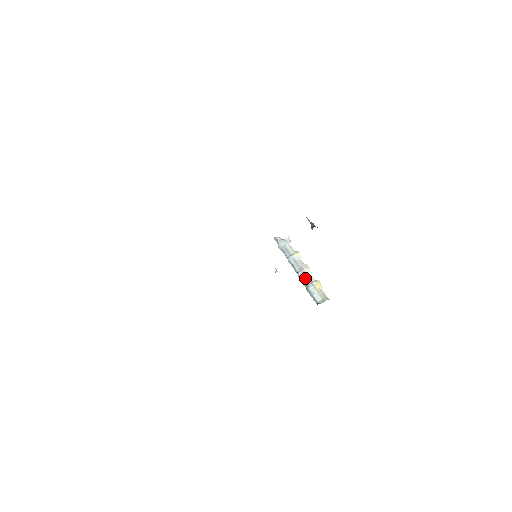
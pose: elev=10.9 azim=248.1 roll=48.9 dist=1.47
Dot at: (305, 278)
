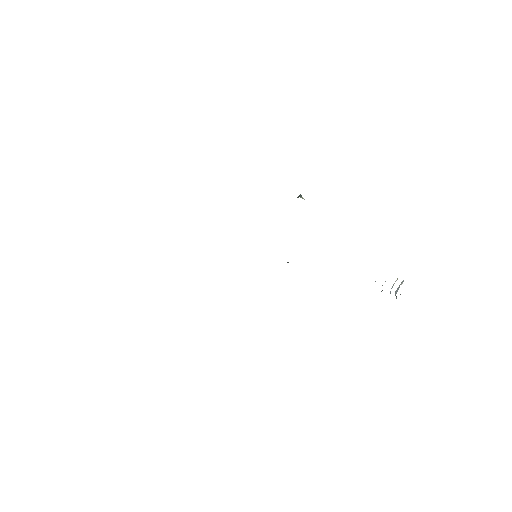
Dot at: occluded
